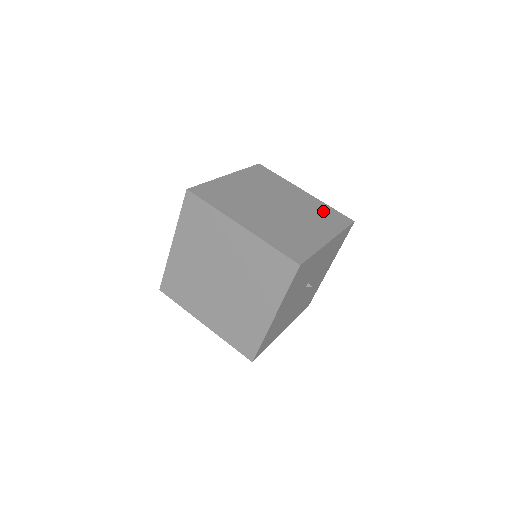
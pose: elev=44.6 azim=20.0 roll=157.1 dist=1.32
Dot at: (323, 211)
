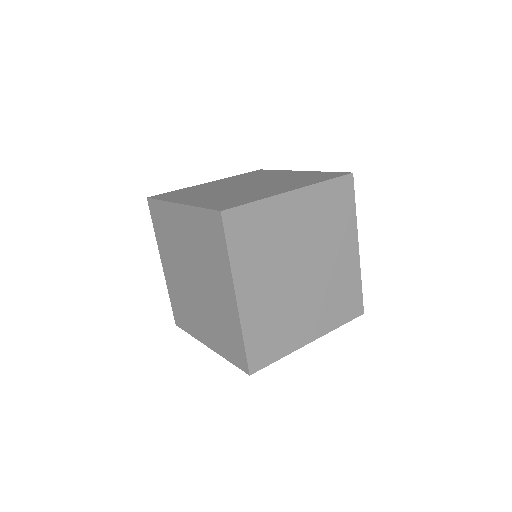
Dot at: (347, 289)
